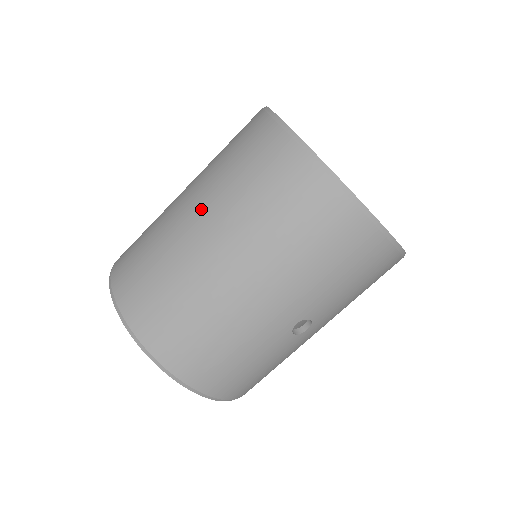
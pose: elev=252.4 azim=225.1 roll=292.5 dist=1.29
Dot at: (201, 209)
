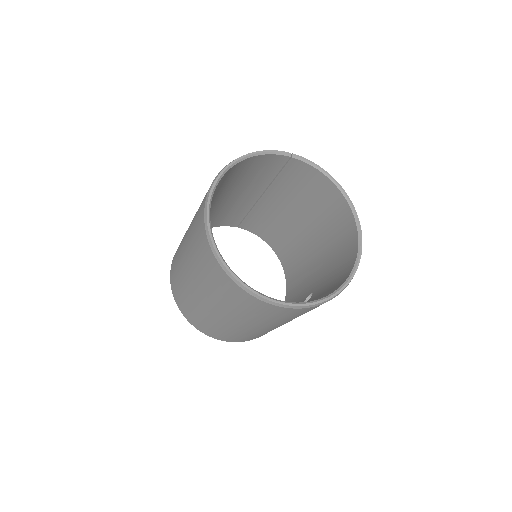
Dot at: (219, 311)
